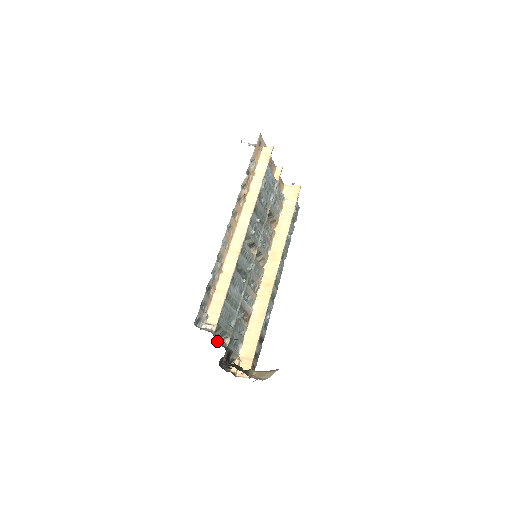
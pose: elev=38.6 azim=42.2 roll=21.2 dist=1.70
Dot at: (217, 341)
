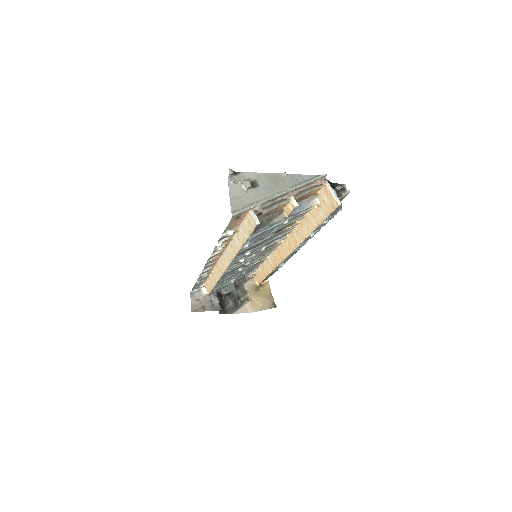
Dot at: (216, 292)
